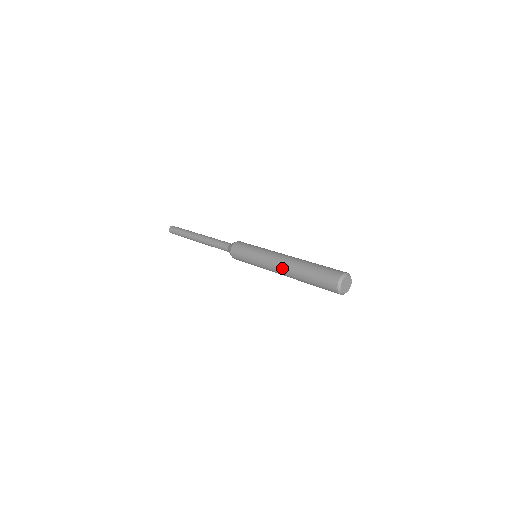
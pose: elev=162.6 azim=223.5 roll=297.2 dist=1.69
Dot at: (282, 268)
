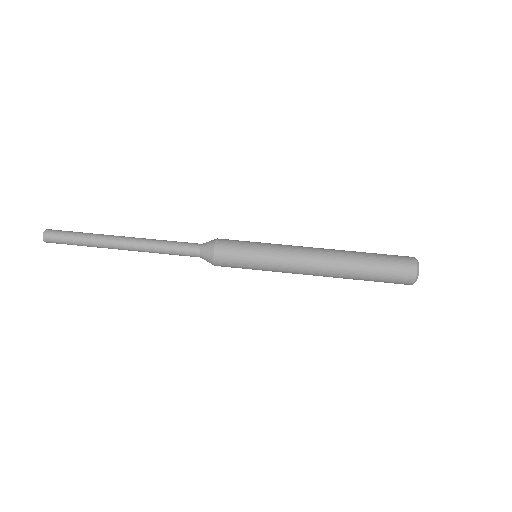
Dot at: occluded
